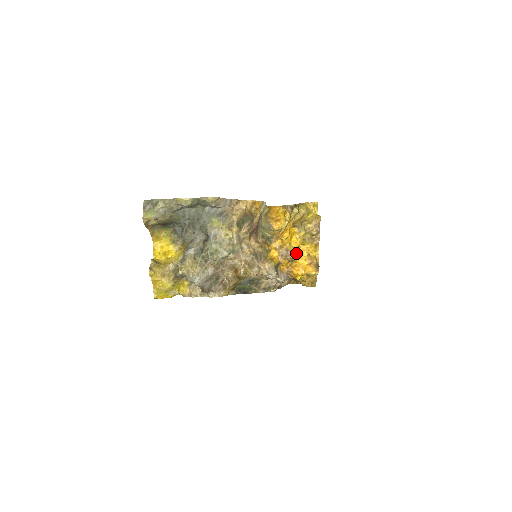
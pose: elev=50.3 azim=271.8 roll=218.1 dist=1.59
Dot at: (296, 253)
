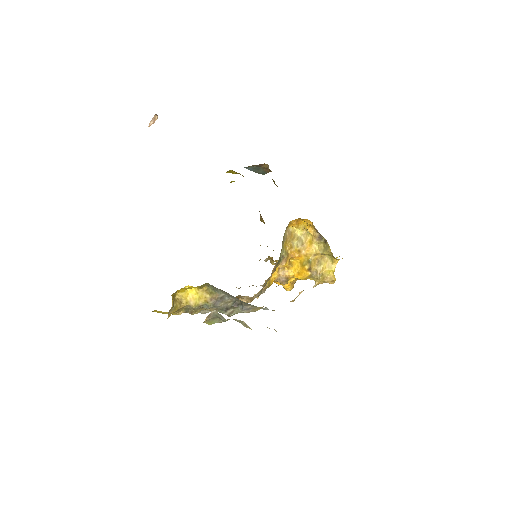
Dot at: occluded
